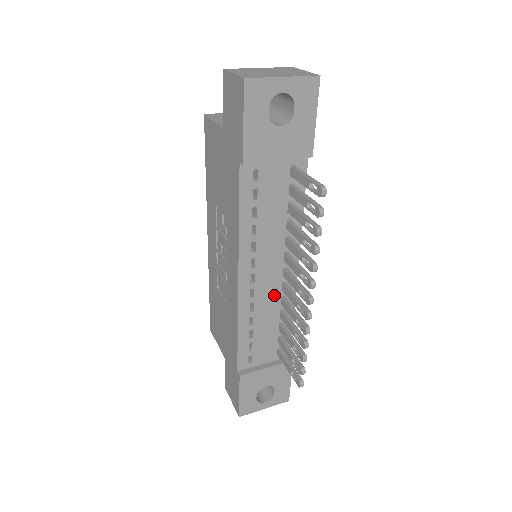
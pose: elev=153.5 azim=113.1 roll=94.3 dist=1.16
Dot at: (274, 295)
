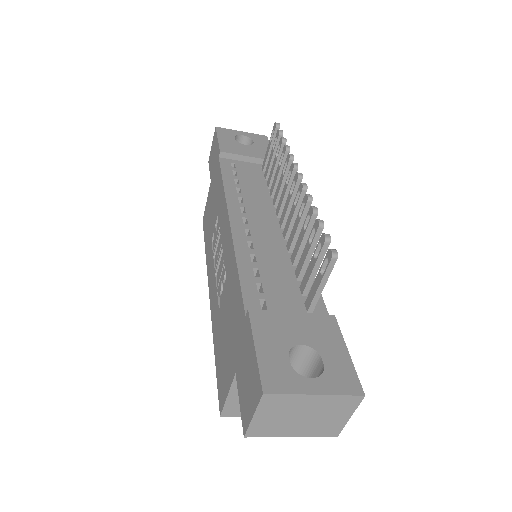
Dot at: (276, 242)
